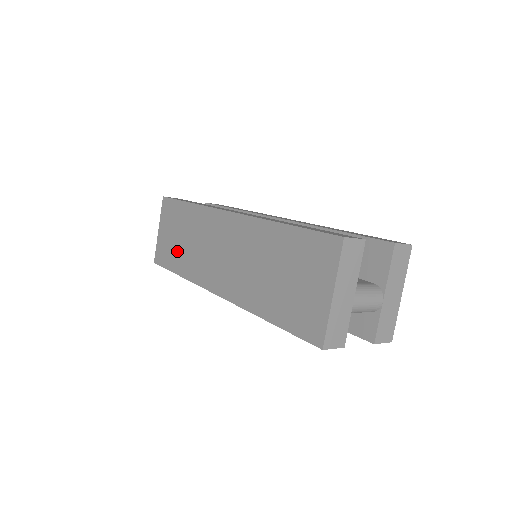
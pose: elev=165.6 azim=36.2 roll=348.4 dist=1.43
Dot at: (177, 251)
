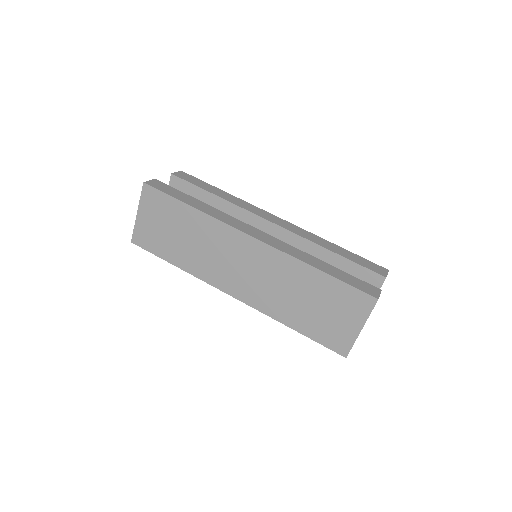
Dot at: (172, 244)
